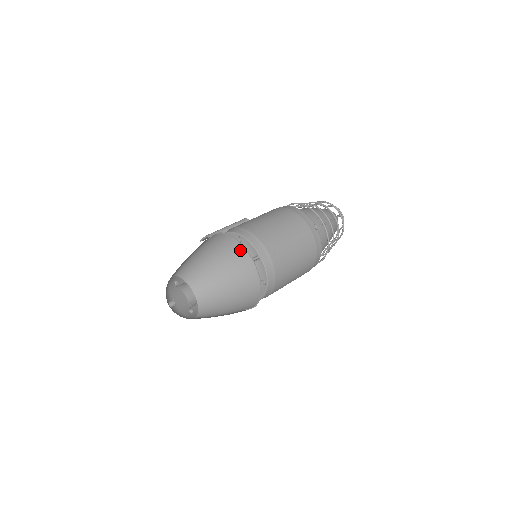
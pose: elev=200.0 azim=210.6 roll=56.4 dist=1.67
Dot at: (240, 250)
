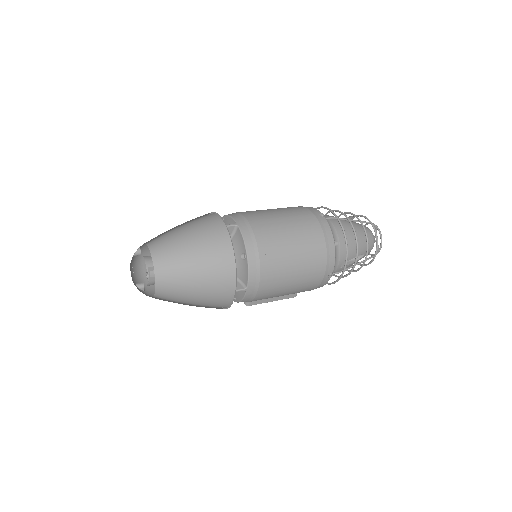
Dot at: (213, 217)
